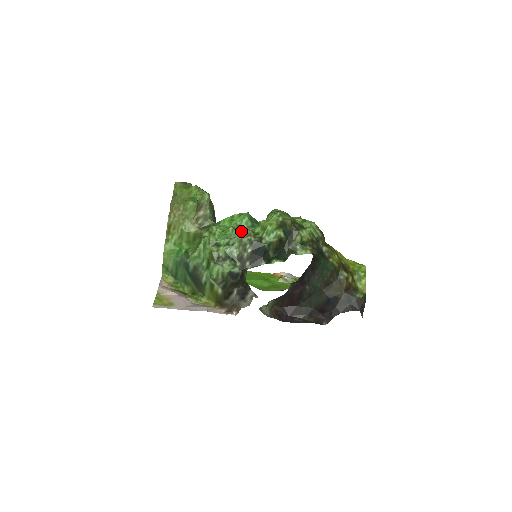
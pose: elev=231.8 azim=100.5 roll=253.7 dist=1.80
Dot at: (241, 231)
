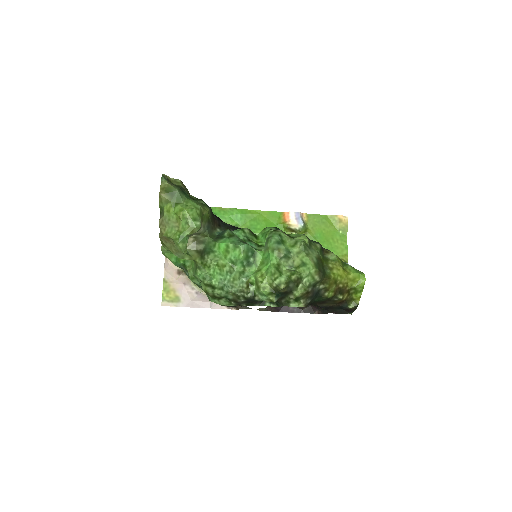
Dot at: (234, 284)
